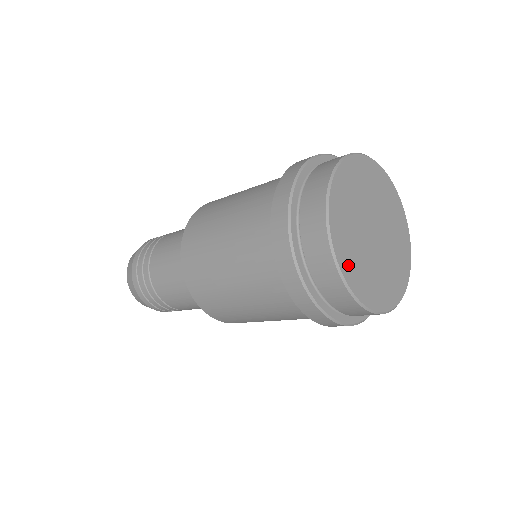
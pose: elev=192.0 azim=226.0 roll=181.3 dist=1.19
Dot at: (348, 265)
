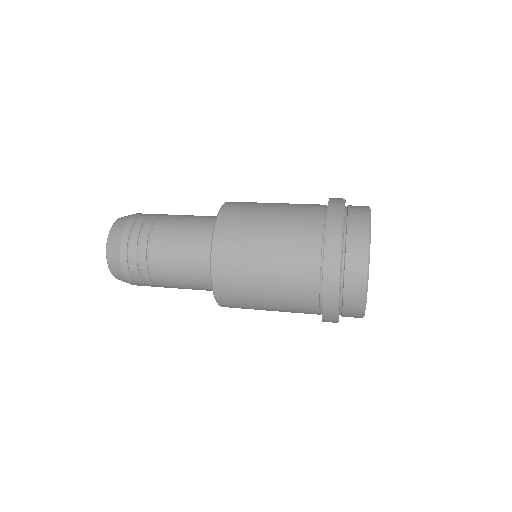
Dot at: occluded
